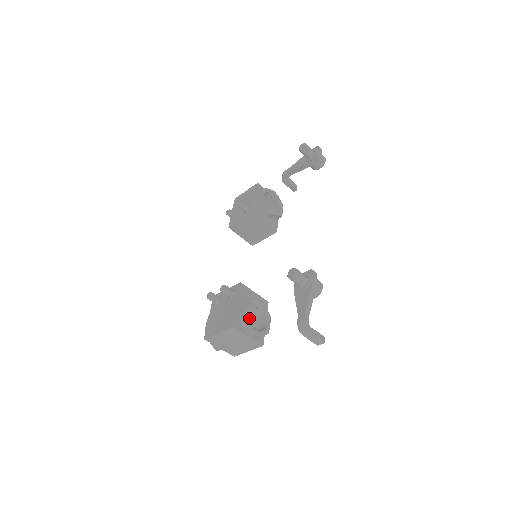
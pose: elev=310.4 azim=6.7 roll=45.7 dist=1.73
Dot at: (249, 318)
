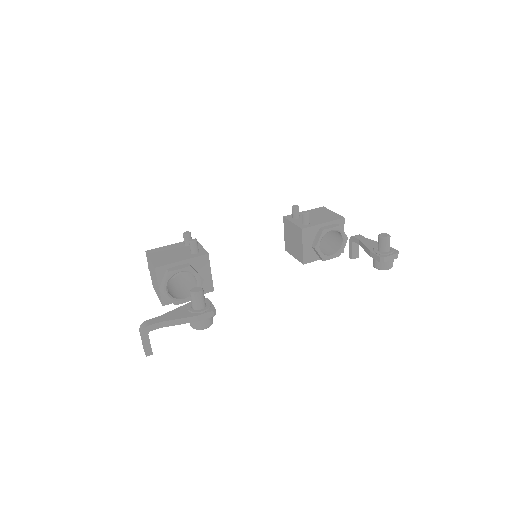
Dot at: (189, 281)
